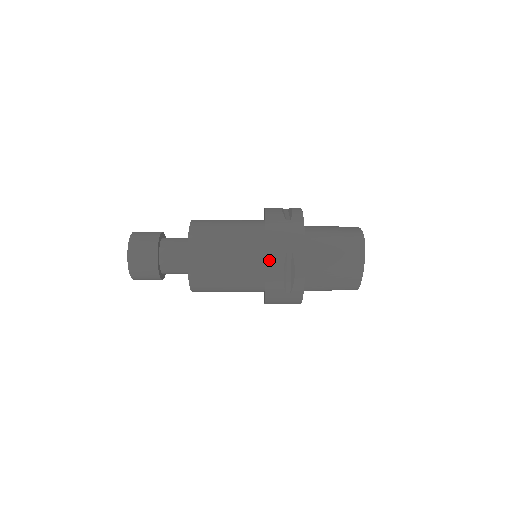
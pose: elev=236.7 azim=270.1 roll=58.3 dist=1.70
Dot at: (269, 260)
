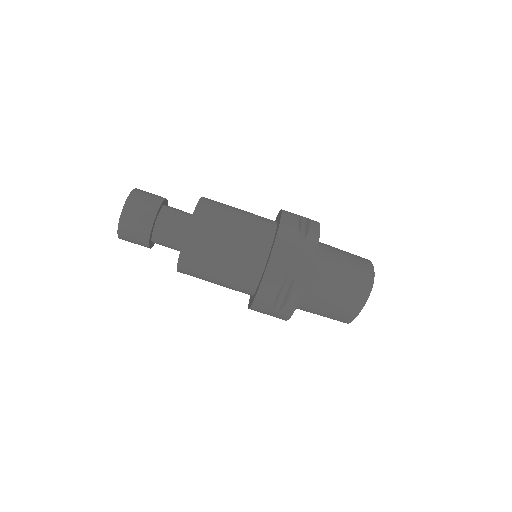
Dot at: (267, 276)
